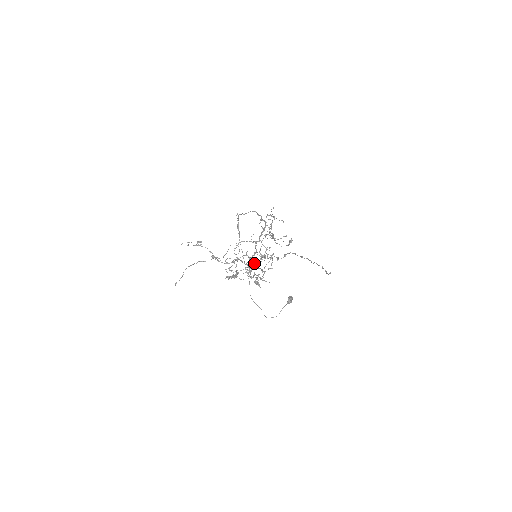
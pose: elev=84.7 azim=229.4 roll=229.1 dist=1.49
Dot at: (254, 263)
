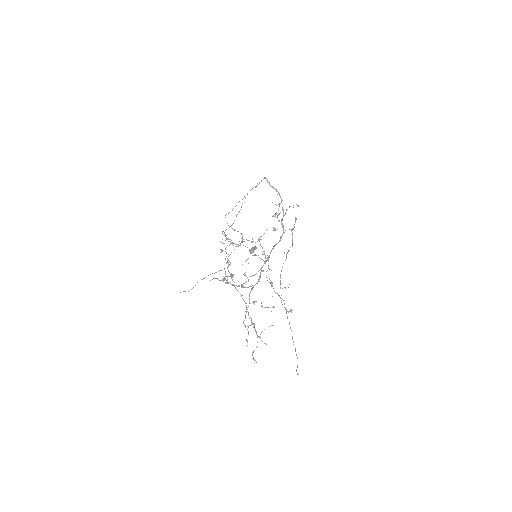
Dot at: (253, 301)
